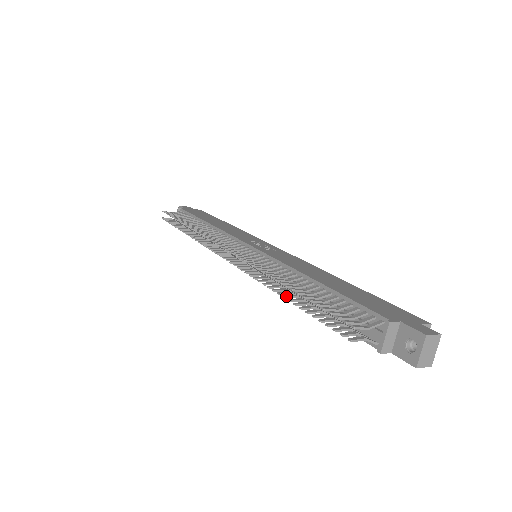
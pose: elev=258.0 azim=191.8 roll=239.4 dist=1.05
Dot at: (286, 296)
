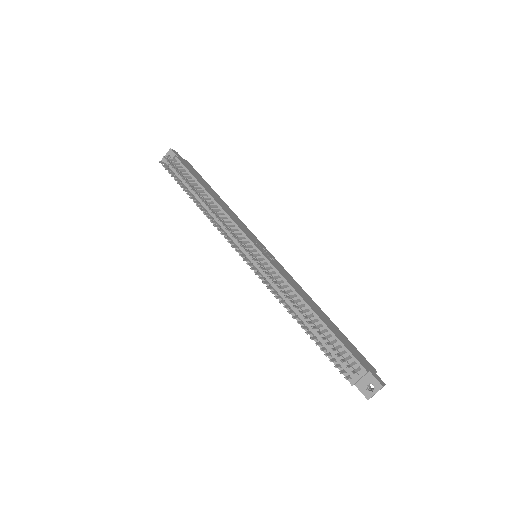
Dot at: (299, 322)
